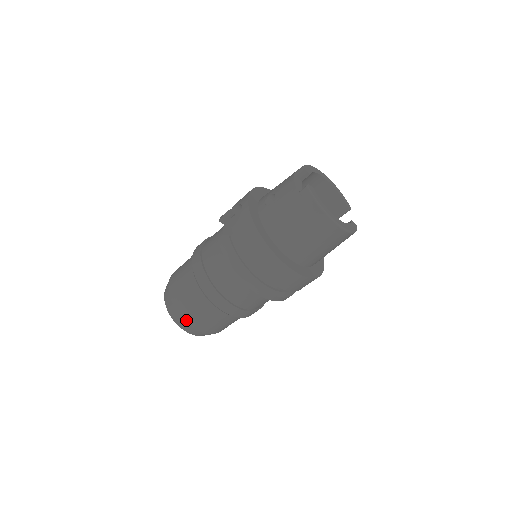
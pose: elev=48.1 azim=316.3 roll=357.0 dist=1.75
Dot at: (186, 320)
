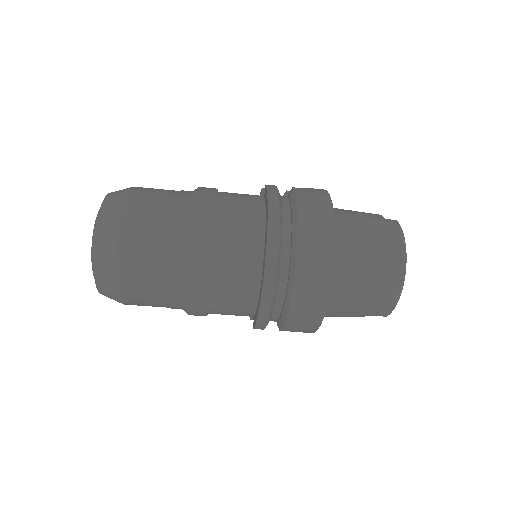
Dot at: (124, 221)
